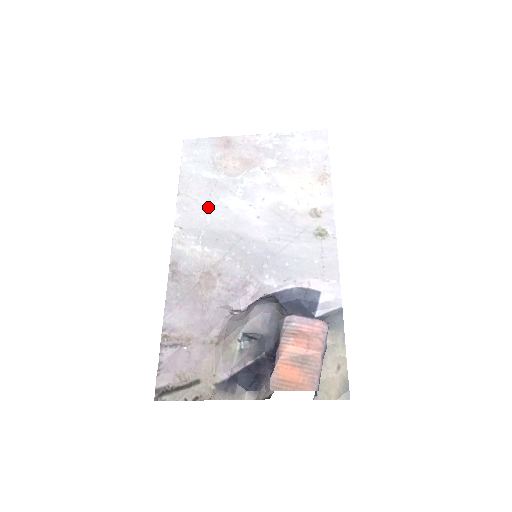
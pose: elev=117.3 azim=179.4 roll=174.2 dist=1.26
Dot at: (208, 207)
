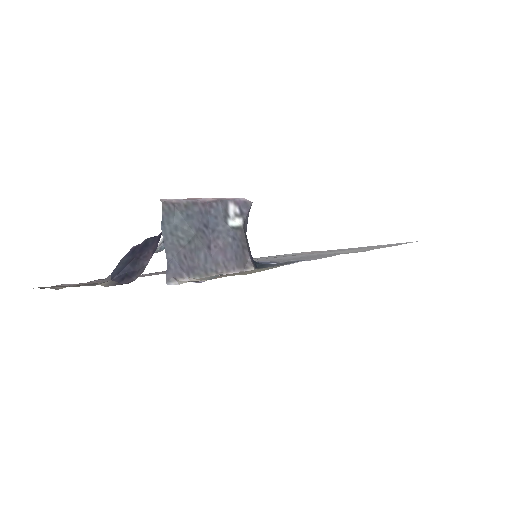
Dot at: occluded
